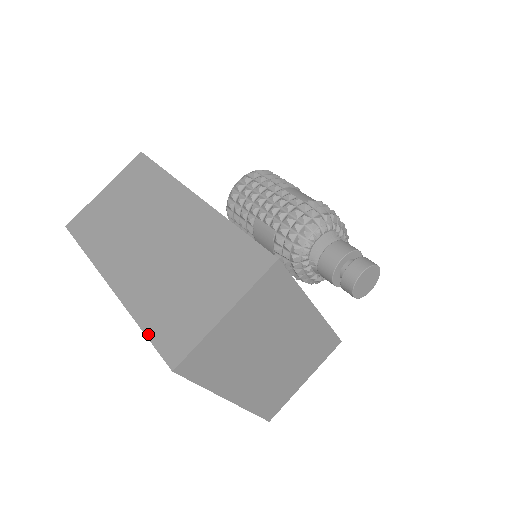
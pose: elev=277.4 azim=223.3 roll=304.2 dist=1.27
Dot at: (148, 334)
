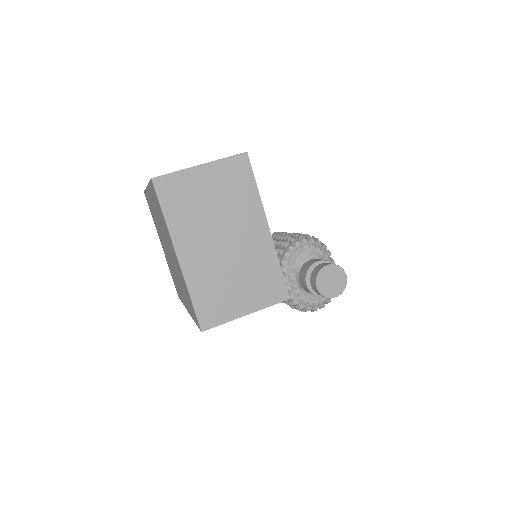
Dot at: occluded
